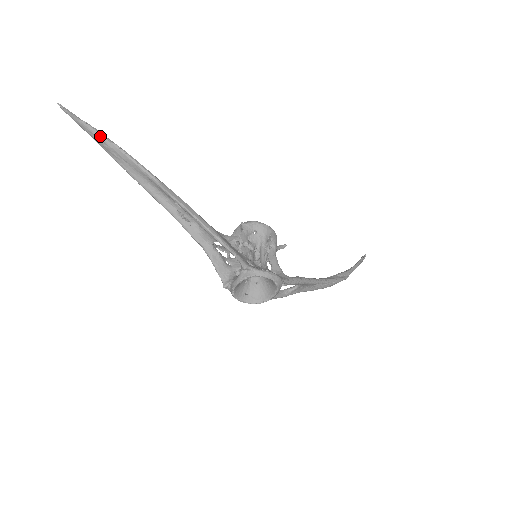
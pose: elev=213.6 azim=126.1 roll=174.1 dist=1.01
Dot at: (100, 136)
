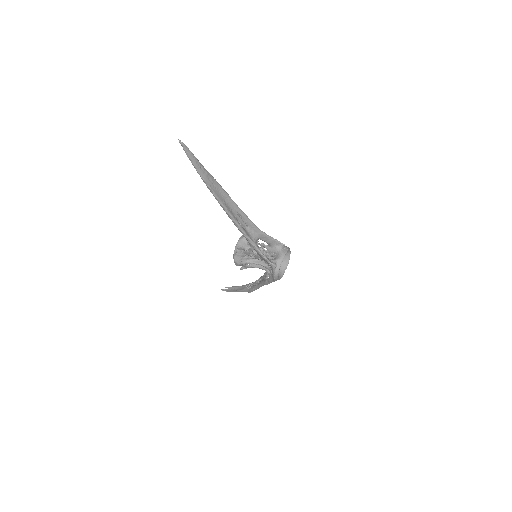
Dot at: (202, 166)
